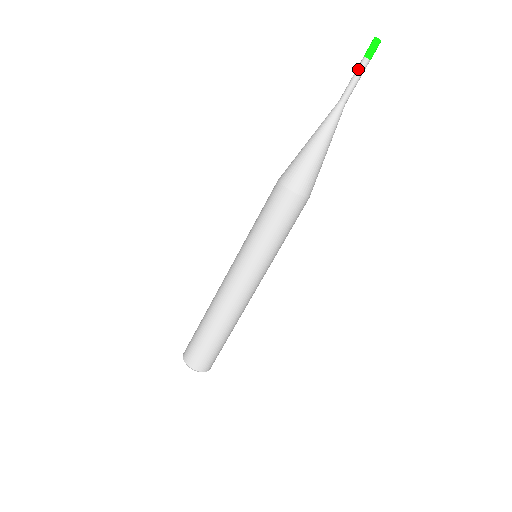
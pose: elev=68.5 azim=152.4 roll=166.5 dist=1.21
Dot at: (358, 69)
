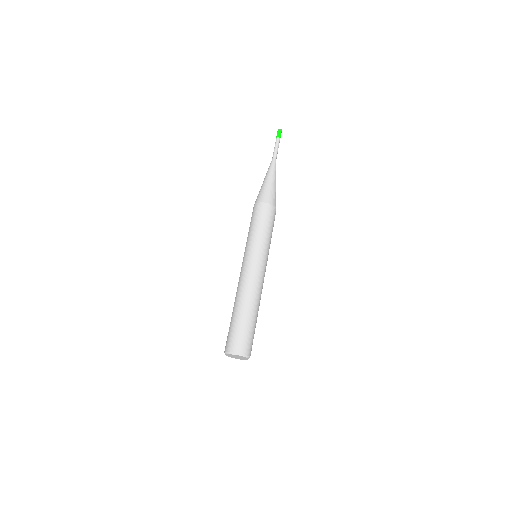
Dot at: (275, 143)
